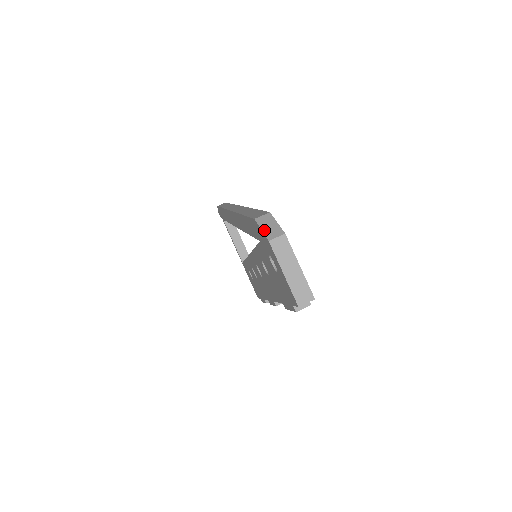
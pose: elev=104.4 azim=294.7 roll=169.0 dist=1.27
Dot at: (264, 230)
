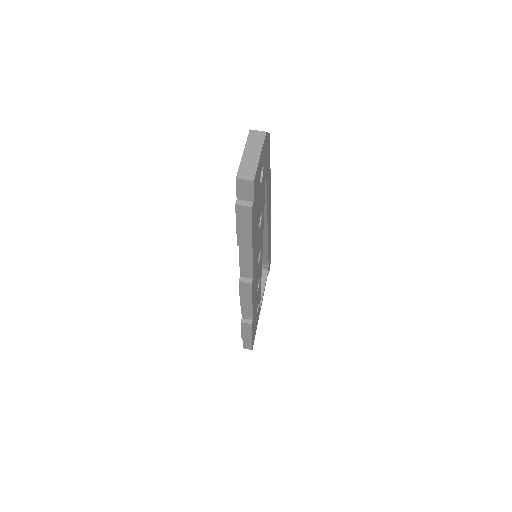
Dot at: occluded
